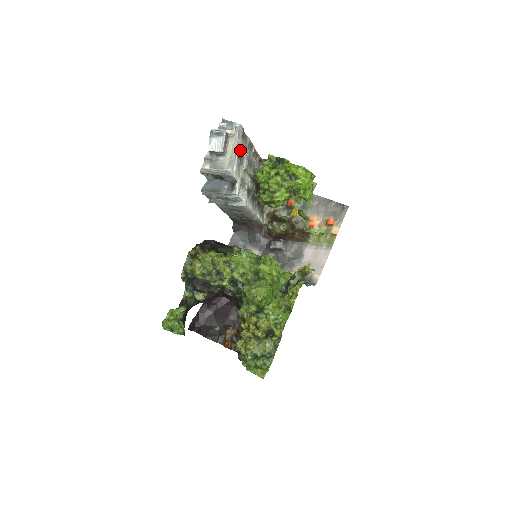
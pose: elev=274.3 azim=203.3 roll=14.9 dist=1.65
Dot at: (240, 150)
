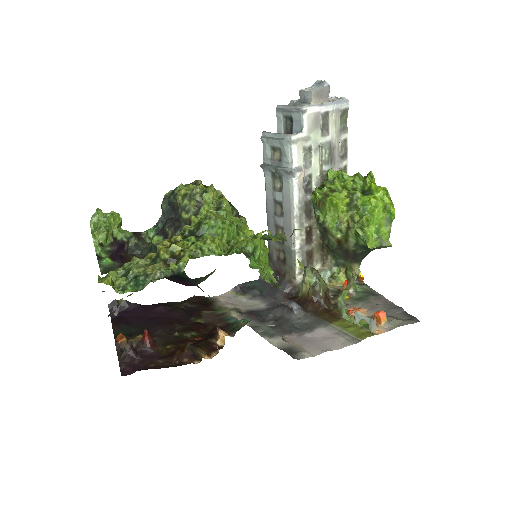
Dot at: (330, 115)
